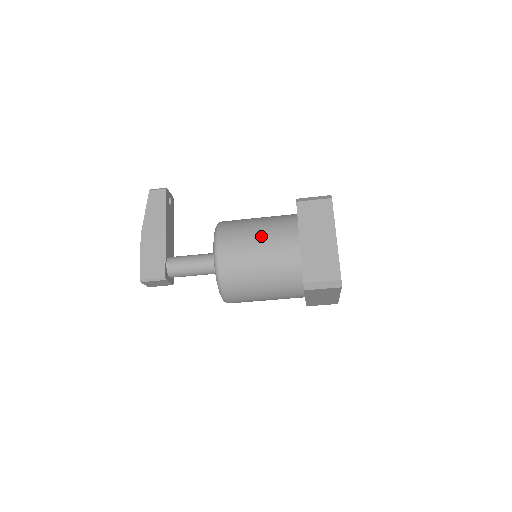
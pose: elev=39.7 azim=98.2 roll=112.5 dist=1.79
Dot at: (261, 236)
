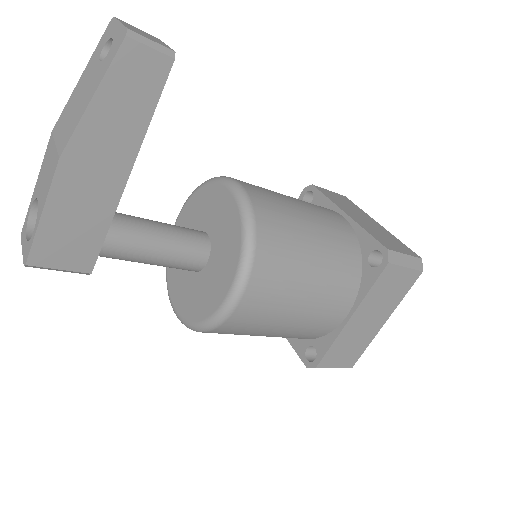
Dot at: (311, 294)
